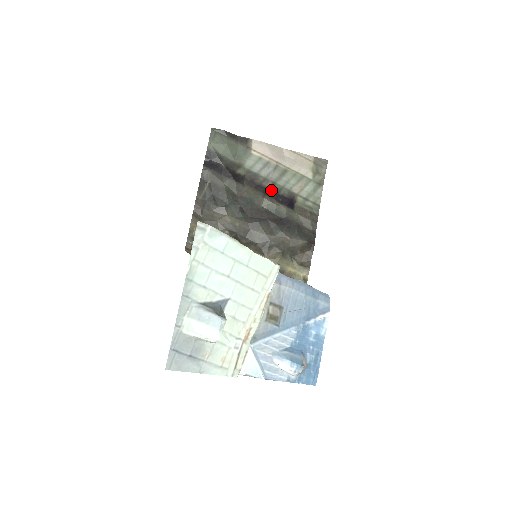
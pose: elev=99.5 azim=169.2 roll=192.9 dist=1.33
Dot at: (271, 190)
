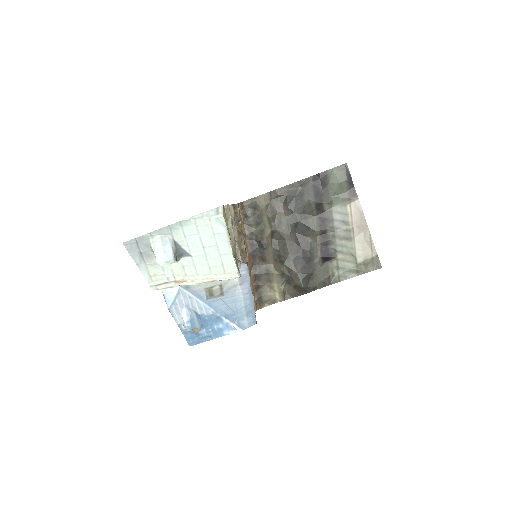
Dot at: (327, 237)
